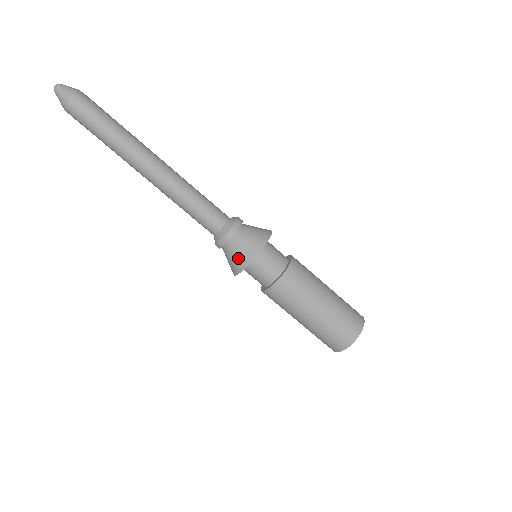
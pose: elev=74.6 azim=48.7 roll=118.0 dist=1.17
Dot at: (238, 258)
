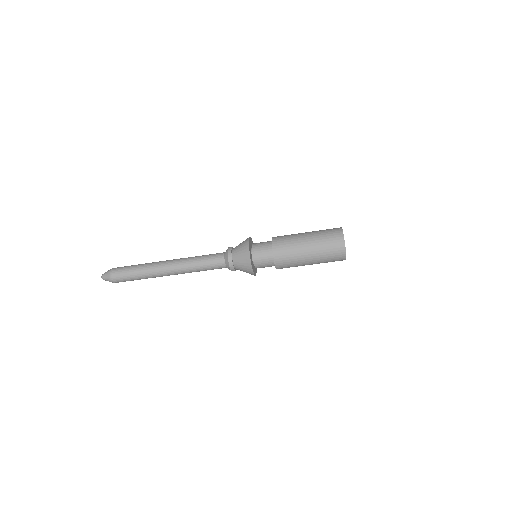
Dot at: (244, 264)
